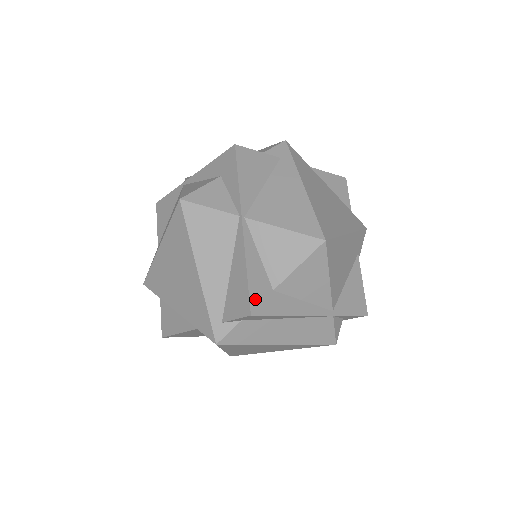
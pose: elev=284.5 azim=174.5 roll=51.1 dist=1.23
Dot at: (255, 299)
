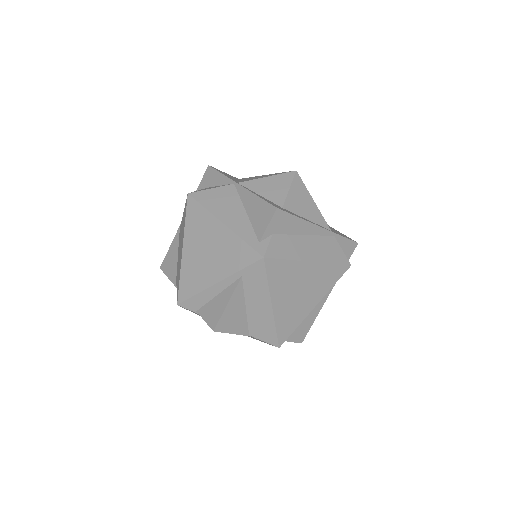
Dot at: (273, 205)
